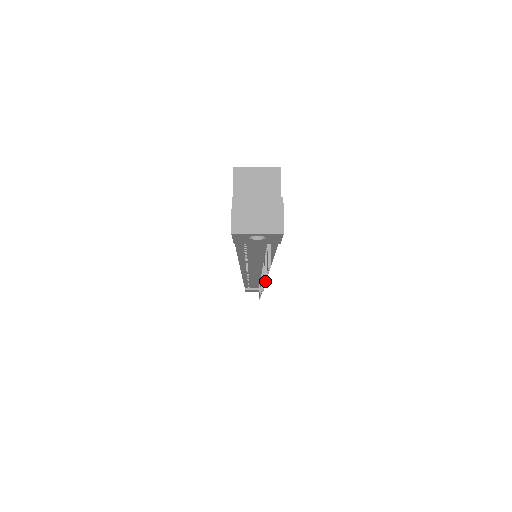
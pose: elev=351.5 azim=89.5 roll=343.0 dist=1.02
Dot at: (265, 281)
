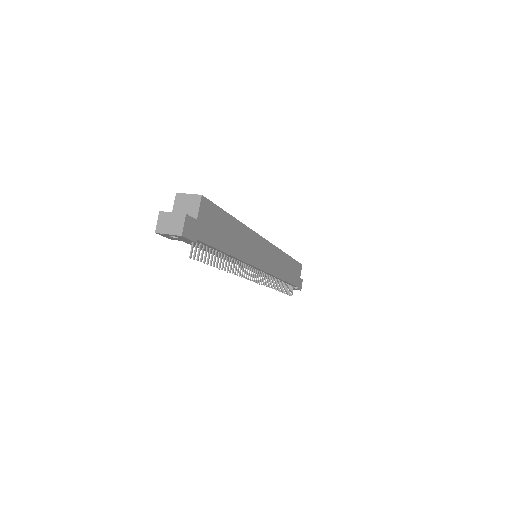
Dot at: occluded
